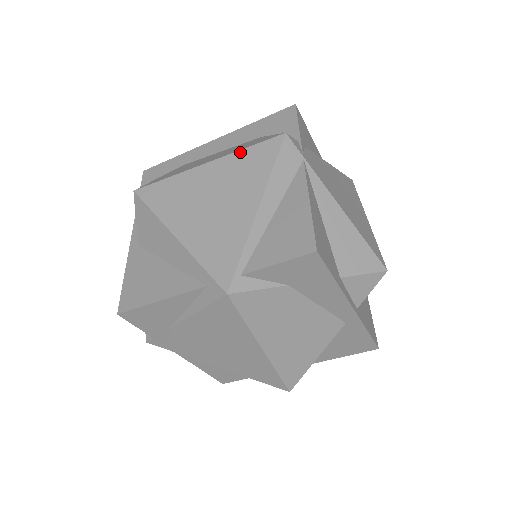
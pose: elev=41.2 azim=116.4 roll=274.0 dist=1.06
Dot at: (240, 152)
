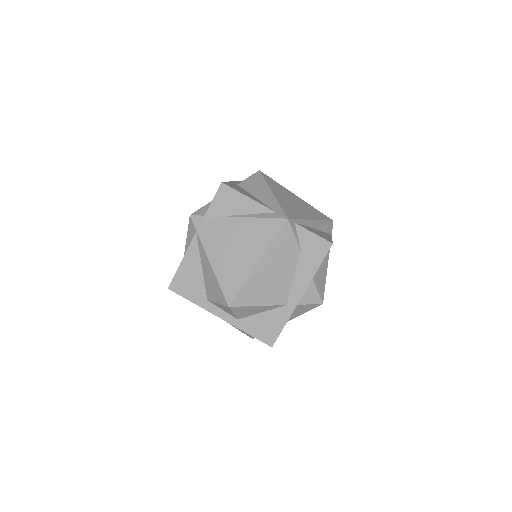
Dot at: (313, 207)
